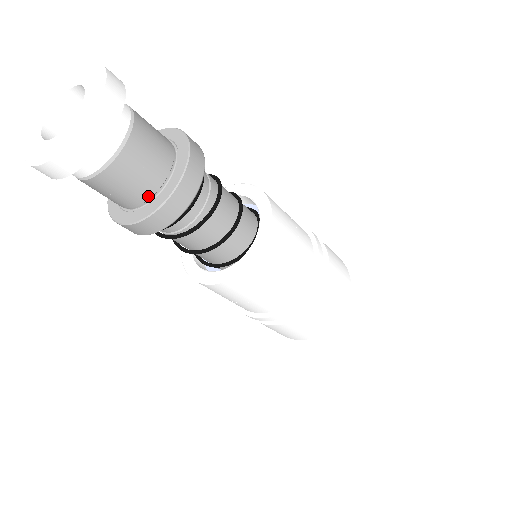
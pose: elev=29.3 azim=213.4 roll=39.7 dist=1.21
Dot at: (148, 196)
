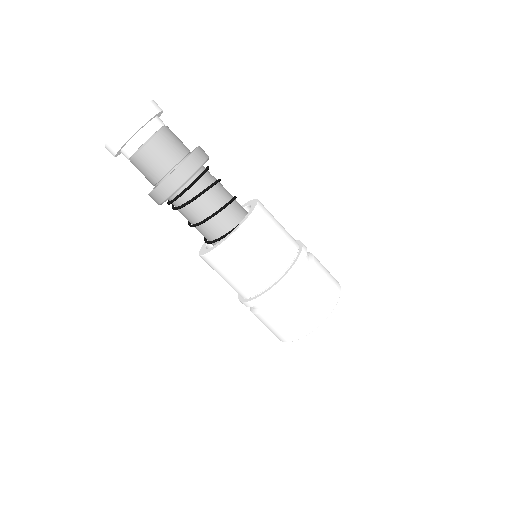
Dot at: (184, 154)
